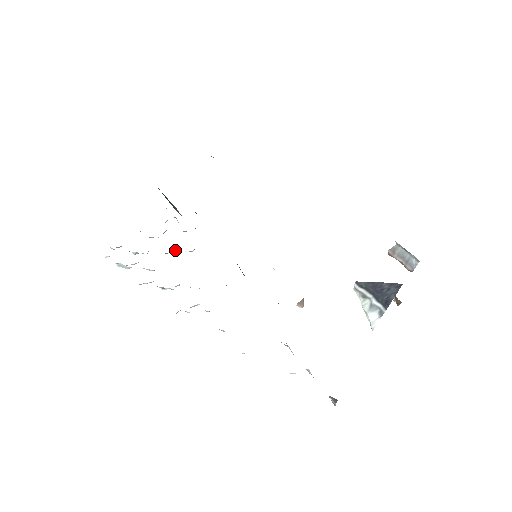
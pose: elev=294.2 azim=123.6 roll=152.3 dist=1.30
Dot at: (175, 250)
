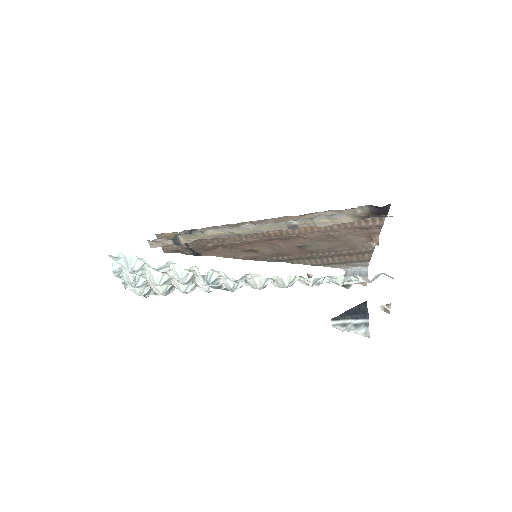
Dot at: (169, 290)
